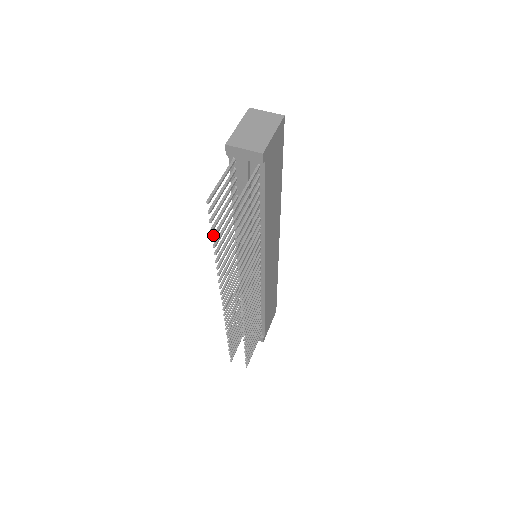
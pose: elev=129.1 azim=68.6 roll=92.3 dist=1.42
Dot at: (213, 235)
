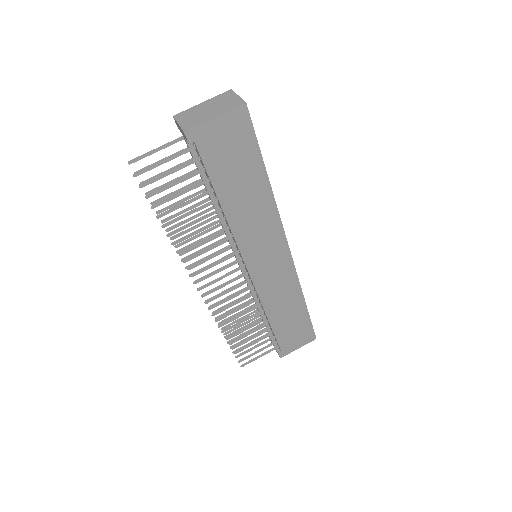
Dot at: (154, 201)
